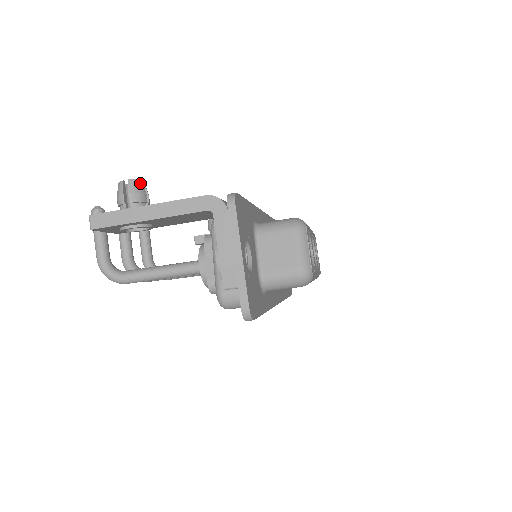
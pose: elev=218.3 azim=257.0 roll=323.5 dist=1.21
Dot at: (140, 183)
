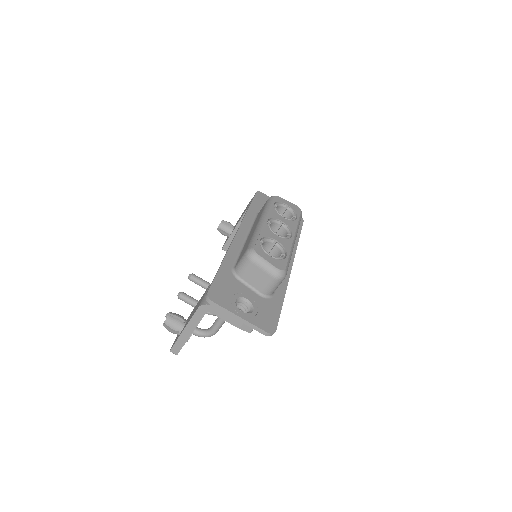
Dot at: (170, 318)
